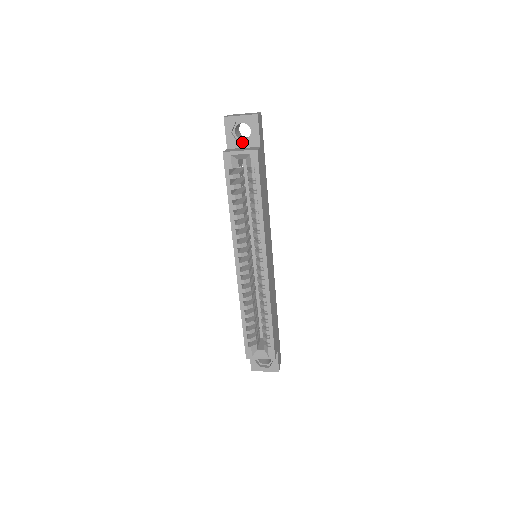
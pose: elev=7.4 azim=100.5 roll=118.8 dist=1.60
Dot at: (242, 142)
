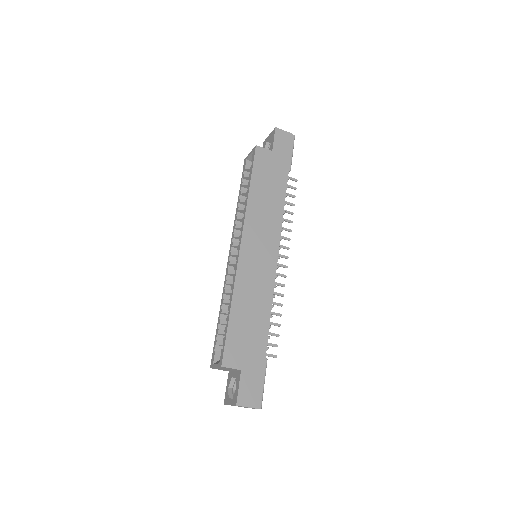
Dot at: occluded
